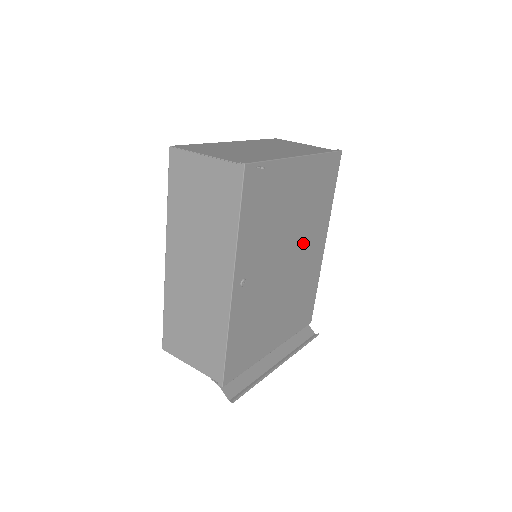
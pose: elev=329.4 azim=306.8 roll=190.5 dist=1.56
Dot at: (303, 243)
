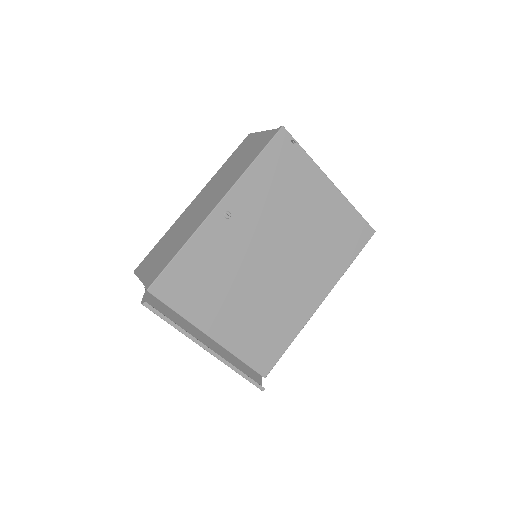
Dot at: (299, 266)
